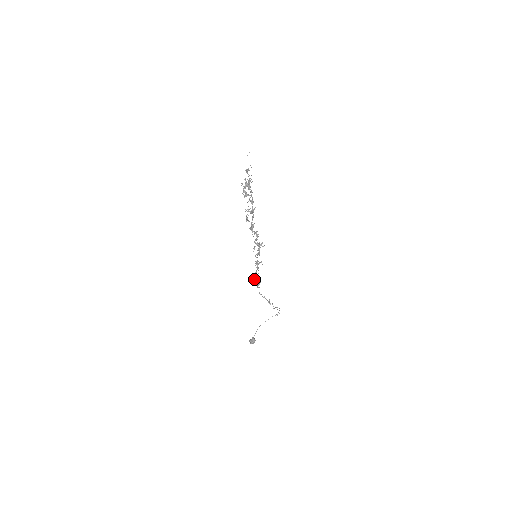
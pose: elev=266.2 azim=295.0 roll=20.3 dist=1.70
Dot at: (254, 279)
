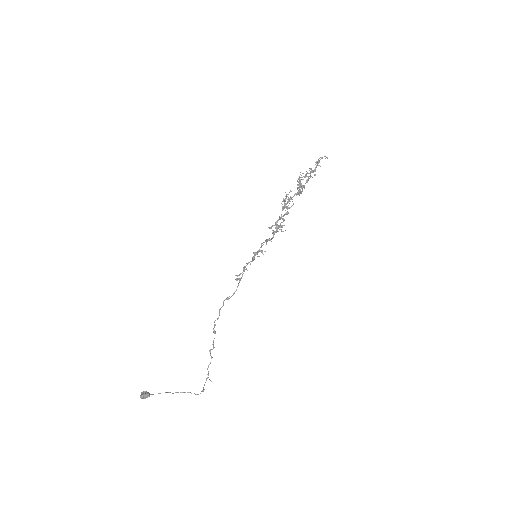
Dot at: (236, 275)
